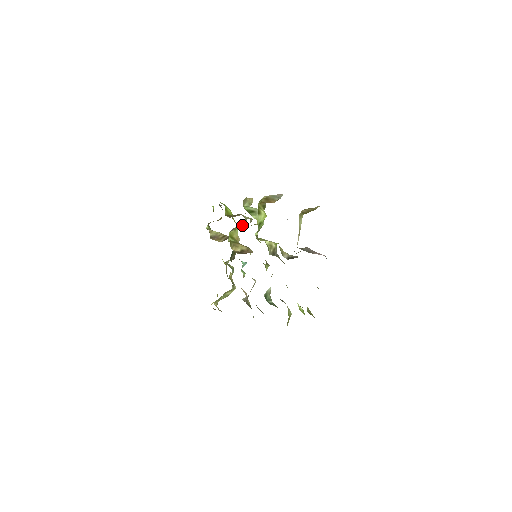
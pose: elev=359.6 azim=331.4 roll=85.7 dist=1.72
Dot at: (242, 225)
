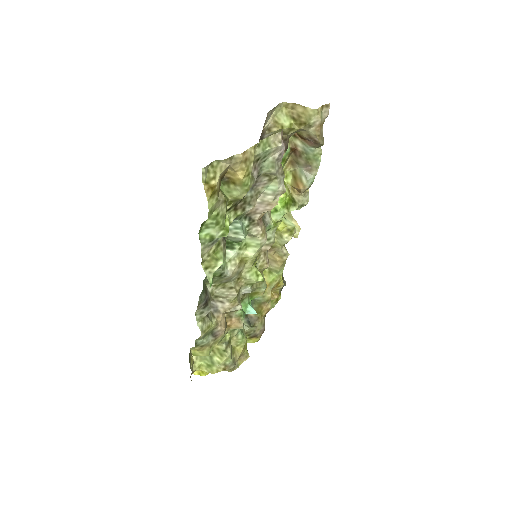
Dot at: (275, 253)
